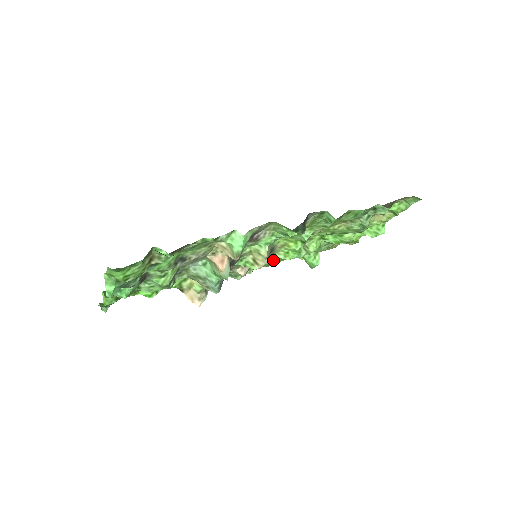
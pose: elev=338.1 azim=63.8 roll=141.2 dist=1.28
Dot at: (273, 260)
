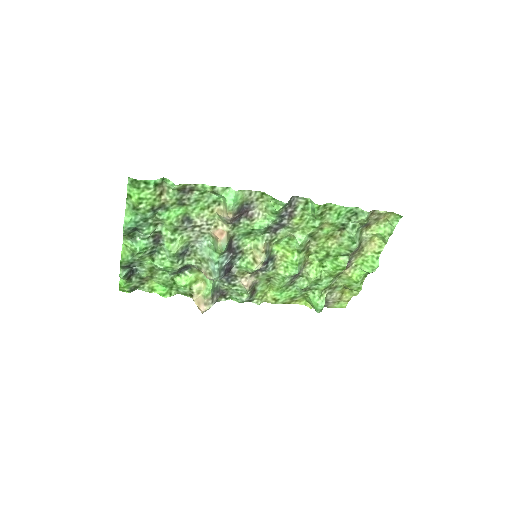
Dot at: (278, 286)
